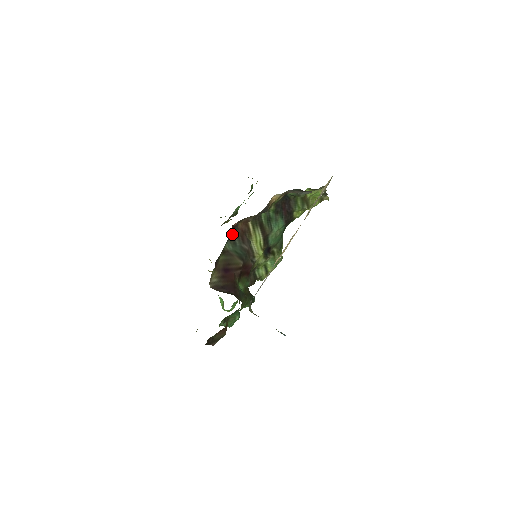
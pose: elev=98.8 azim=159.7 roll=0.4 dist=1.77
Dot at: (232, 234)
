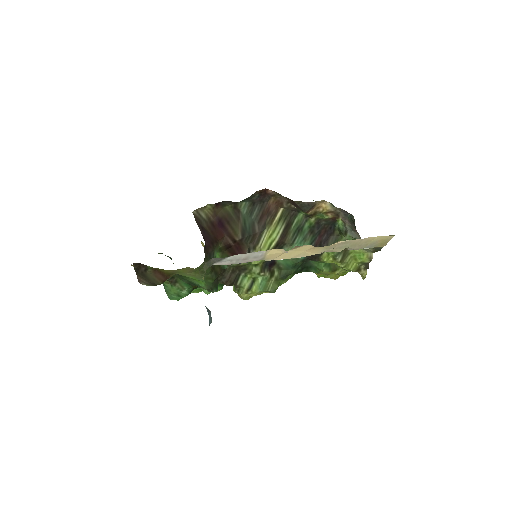
Dot at: (258, 199)
